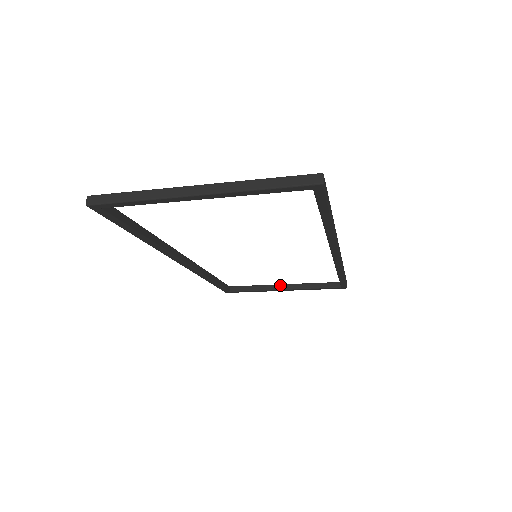
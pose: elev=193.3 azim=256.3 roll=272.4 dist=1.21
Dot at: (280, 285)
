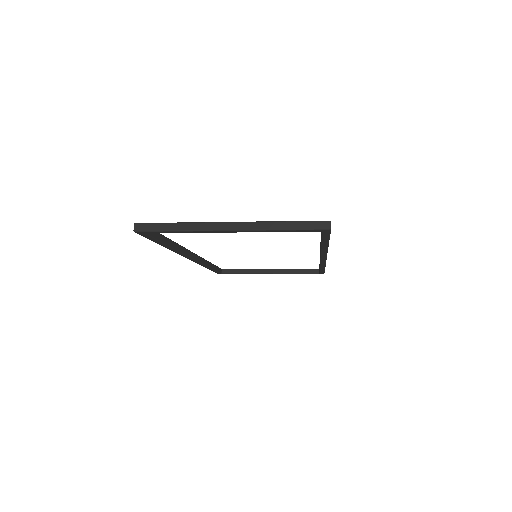
Dot at: (266, 269)
